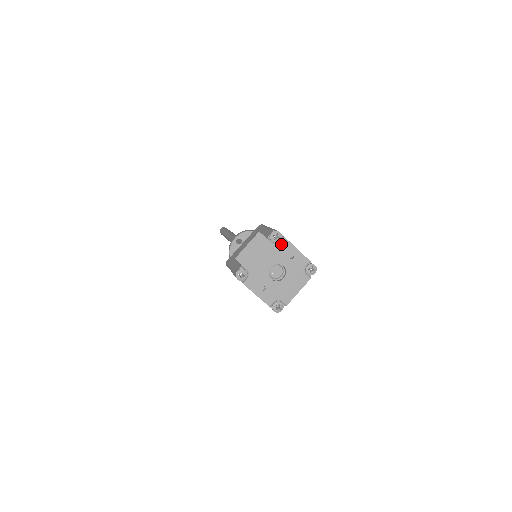
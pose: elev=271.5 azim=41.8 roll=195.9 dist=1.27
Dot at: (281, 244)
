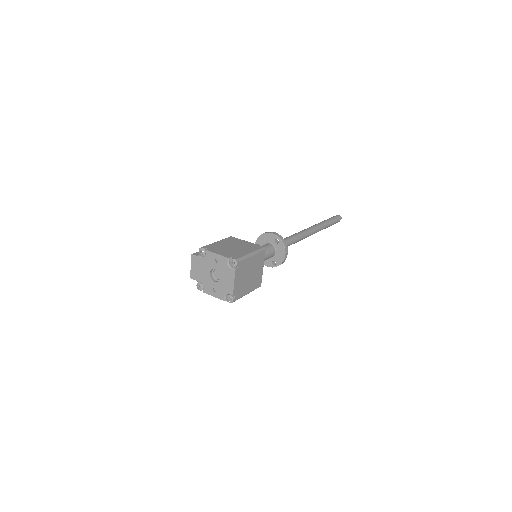
Dot at: (206, 255)
